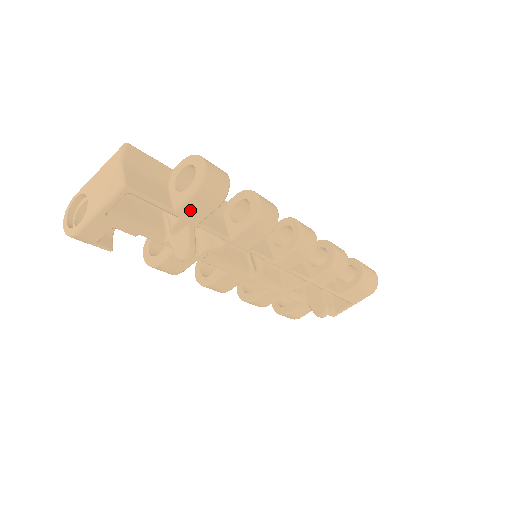
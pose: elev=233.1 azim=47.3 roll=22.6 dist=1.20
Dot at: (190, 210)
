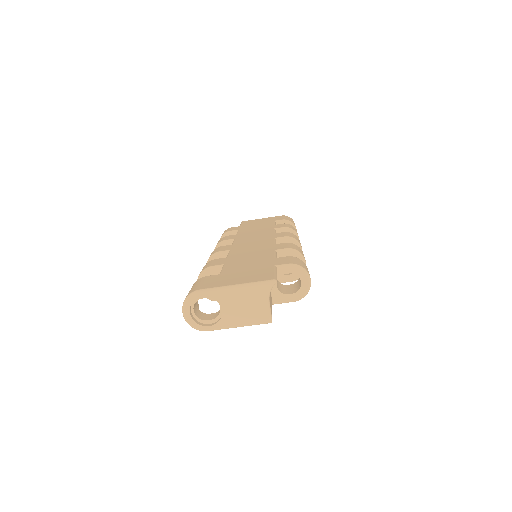
Dot at: occluded
